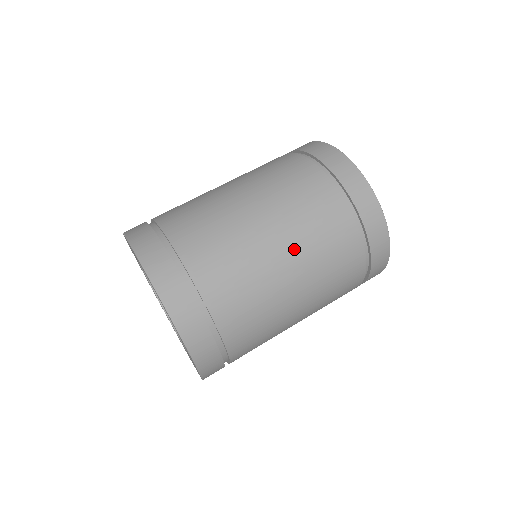
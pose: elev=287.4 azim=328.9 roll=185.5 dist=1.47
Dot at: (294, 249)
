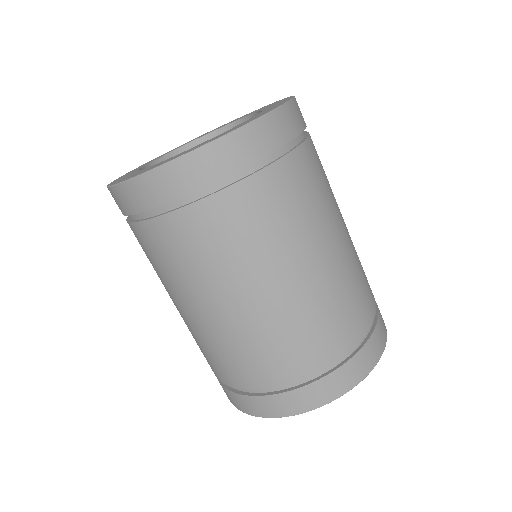
Dot at: (340, 260)
